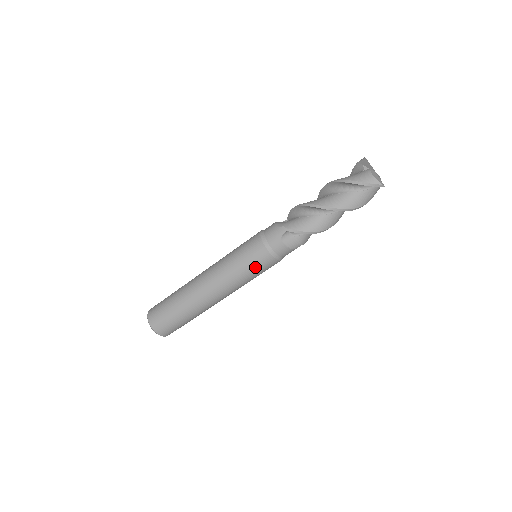
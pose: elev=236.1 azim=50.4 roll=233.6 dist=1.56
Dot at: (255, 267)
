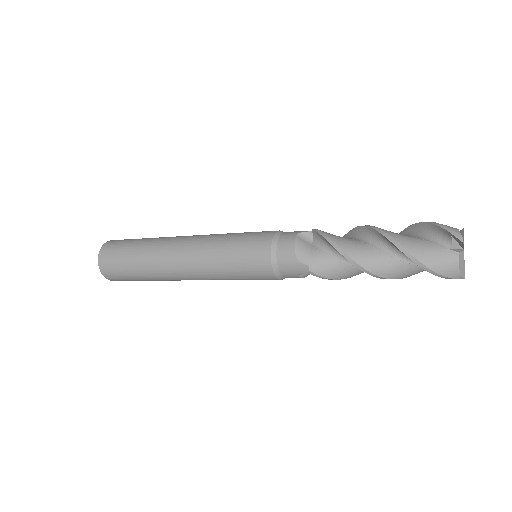
Dot at: occluded
